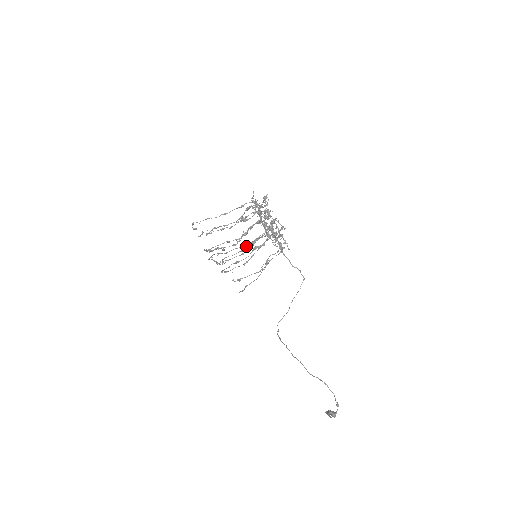
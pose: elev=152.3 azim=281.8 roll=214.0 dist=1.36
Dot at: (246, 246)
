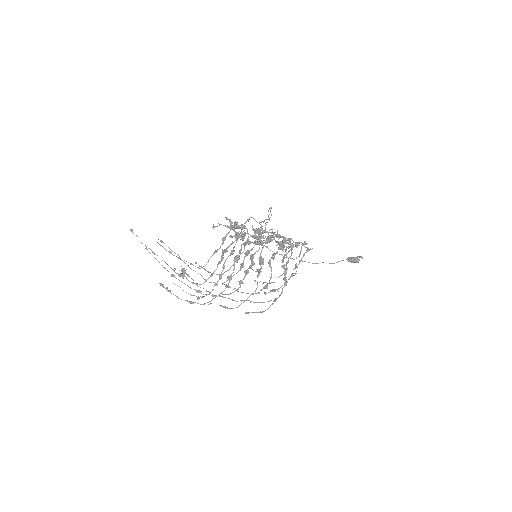
Dot at: occluded
